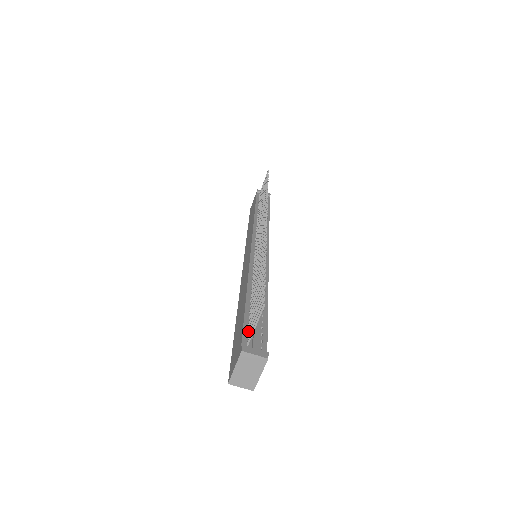
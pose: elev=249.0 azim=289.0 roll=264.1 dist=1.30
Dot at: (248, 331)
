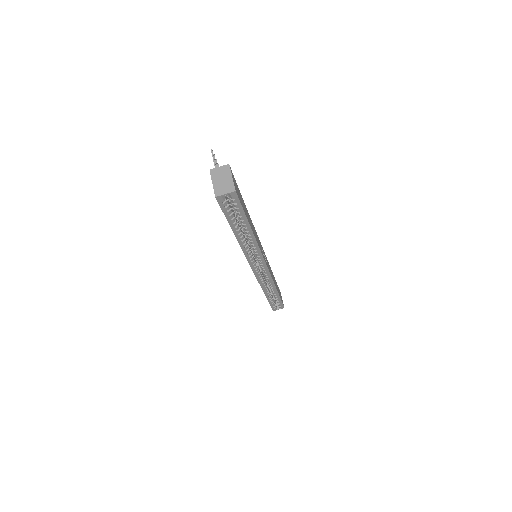
Dot at: occluded
